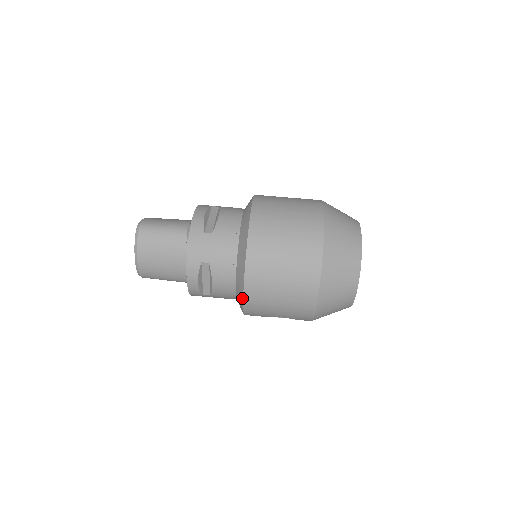
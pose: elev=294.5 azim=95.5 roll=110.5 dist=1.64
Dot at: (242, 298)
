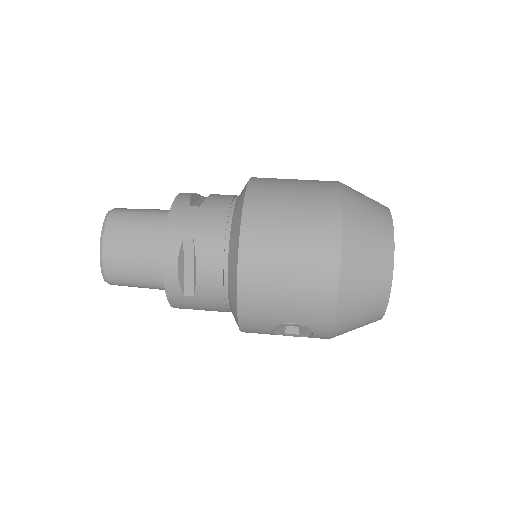
Dot at: (235, 282)
